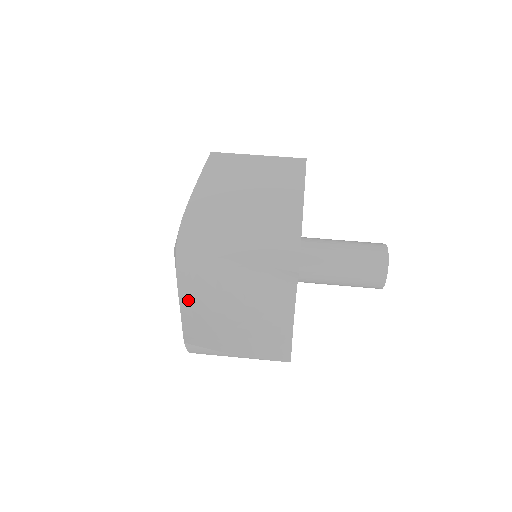
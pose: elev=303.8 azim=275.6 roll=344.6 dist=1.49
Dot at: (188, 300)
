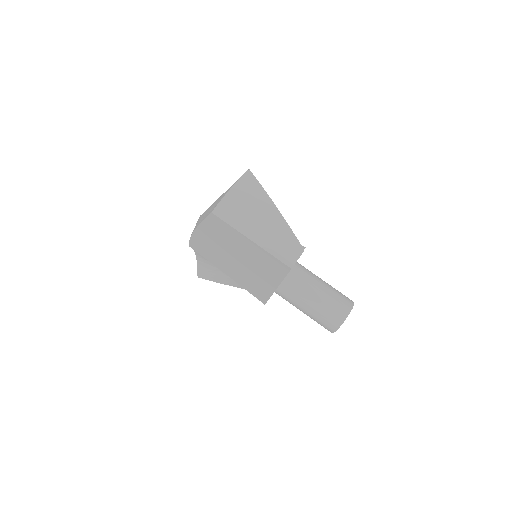
Dot at: (202, 260)
